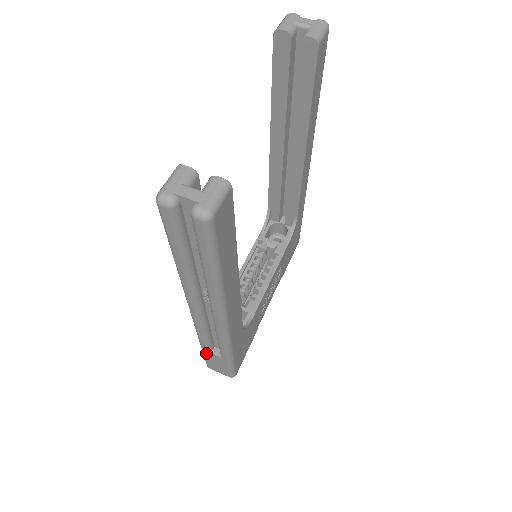
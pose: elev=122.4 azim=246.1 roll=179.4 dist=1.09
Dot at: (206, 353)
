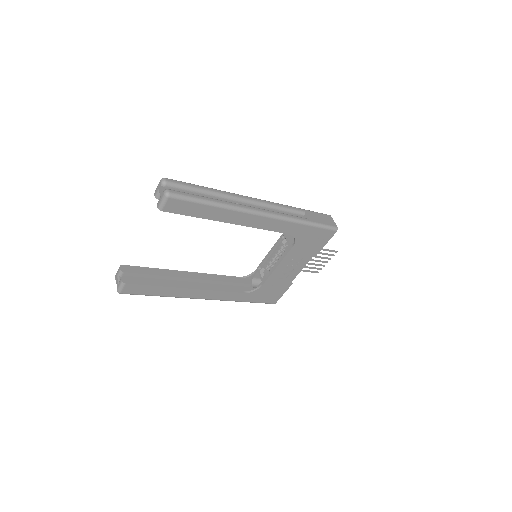
Dot at: occluded
